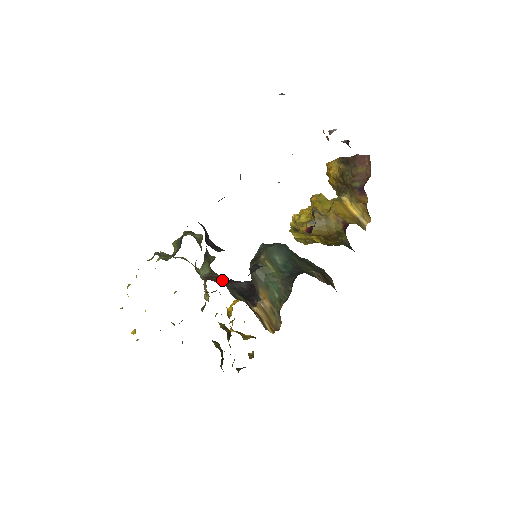
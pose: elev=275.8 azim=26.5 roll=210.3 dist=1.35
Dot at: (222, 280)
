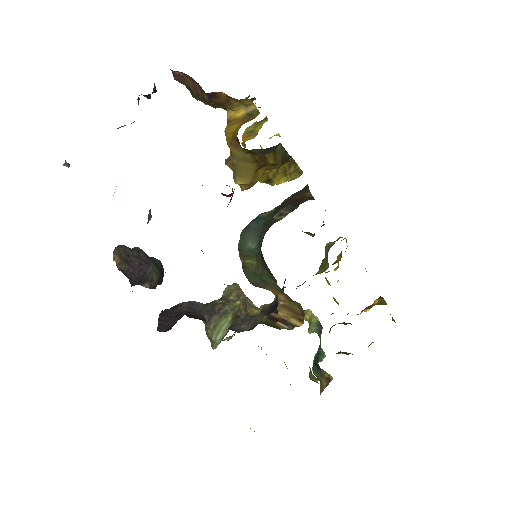
Dot at: (235, 324)
